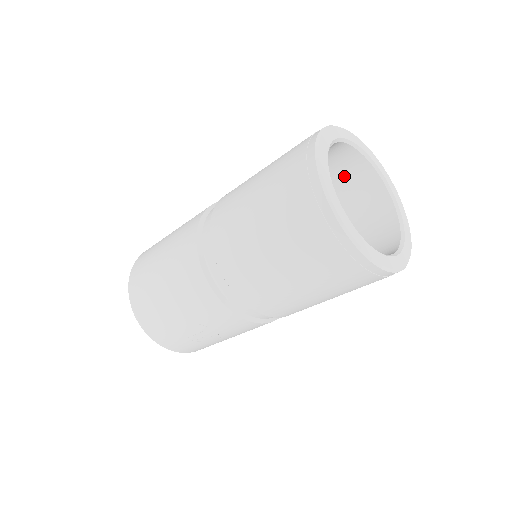
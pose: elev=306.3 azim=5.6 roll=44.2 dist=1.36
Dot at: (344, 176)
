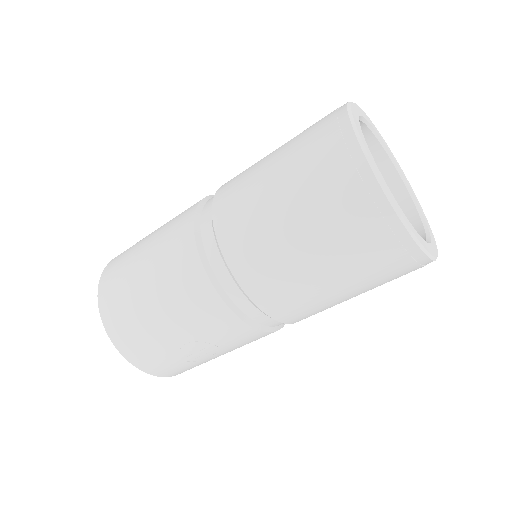
Dot at: occluded
